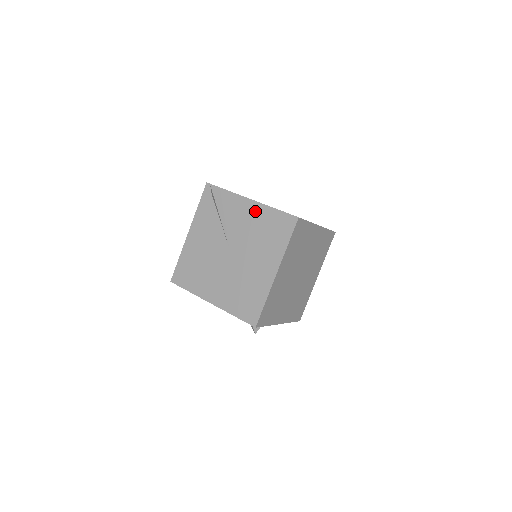
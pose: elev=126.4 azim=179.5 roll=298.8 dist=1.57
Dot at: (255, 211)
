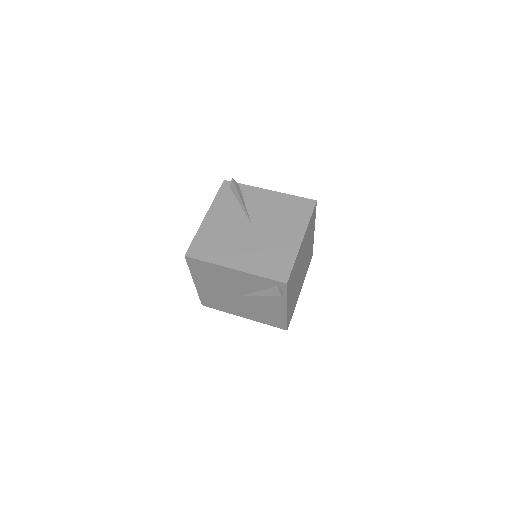
Dot at: (275, 198)
